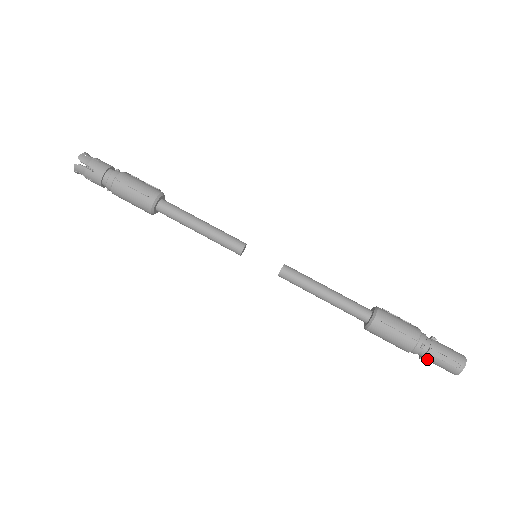
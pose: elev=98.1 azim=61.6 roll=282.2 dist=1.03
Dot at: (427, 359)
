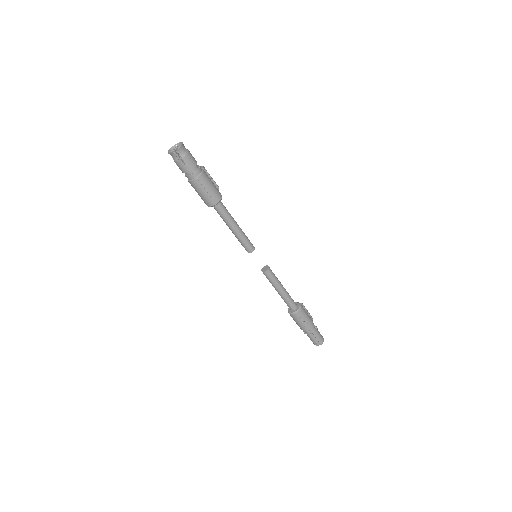
Dot at: (307, 335)
